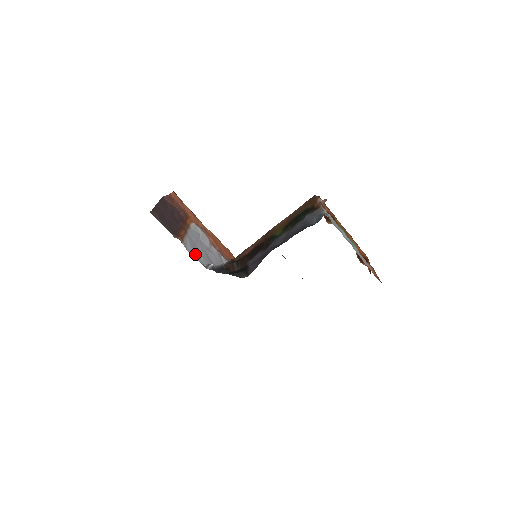
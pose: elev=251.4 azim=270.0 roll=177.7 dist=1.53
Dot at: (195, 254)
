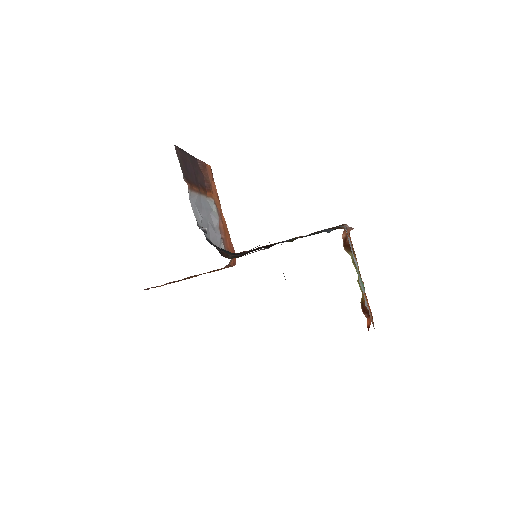
Dot at: (195, 210)
